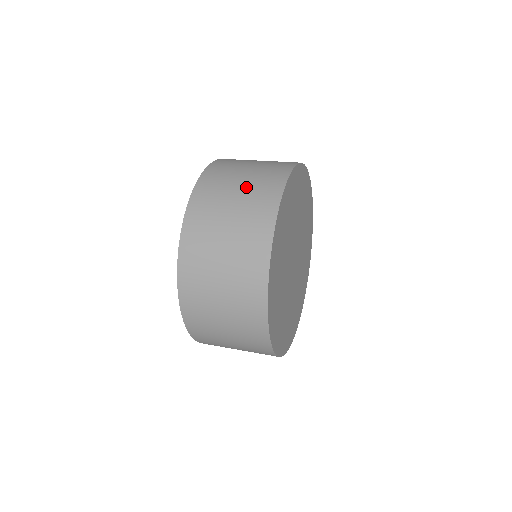
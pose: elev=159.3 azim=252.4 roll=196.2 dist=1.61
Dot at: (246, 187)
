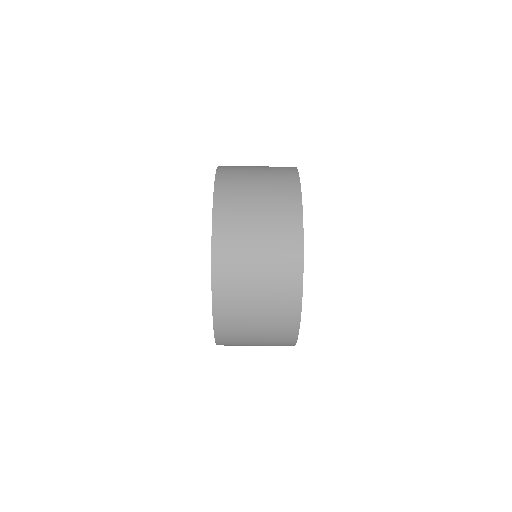
Dot at: (265, 195)
